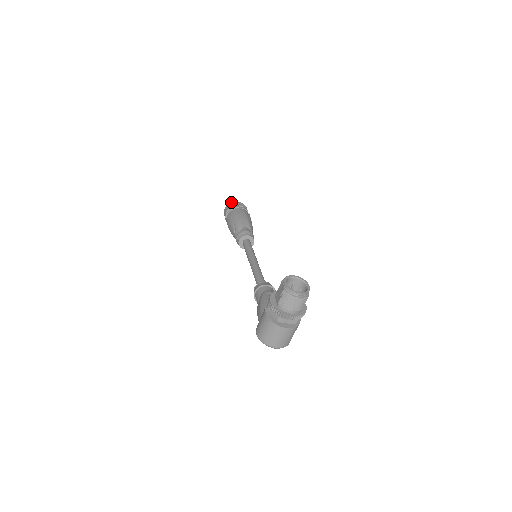
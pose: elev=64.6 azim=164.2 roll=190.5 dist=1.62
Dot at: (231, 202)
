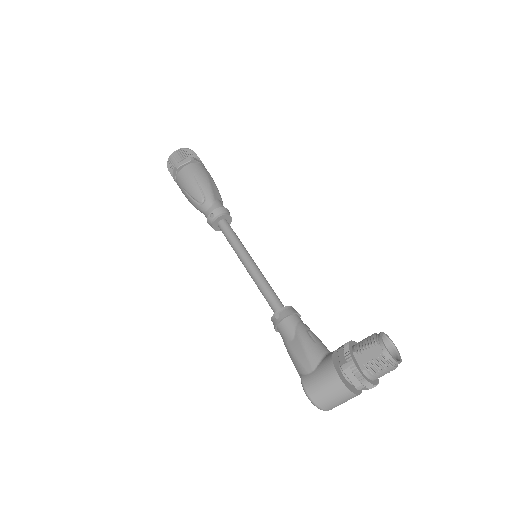
Dot at: (183, 148)
